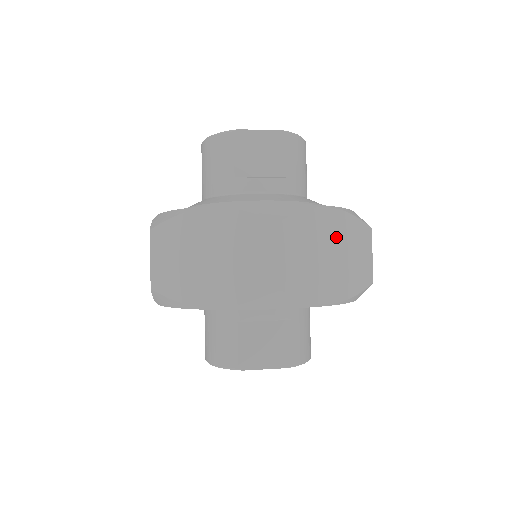
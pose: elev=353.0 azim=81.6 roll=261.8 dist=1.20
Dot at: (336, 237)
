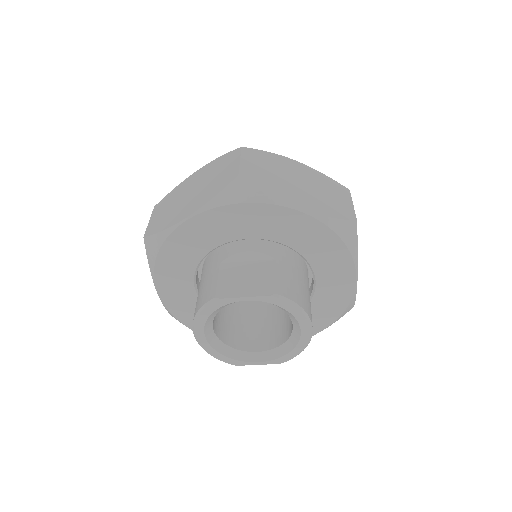
Dot at: (306, 178)
